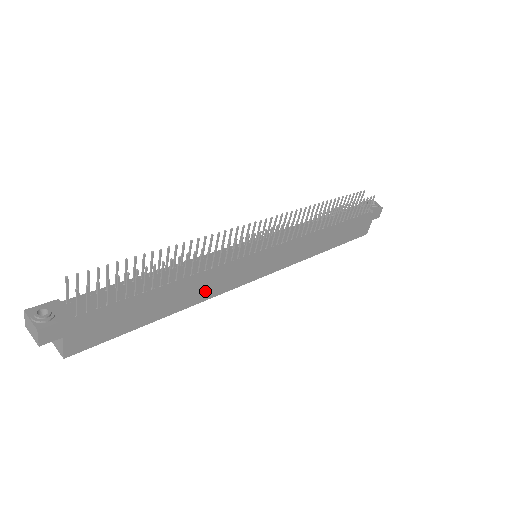
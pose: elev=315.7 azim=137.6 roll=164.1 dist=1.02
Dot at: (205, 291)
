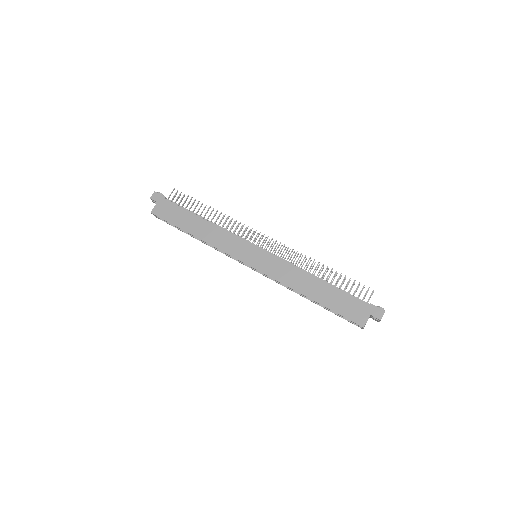
Dot at: (215, 239)
